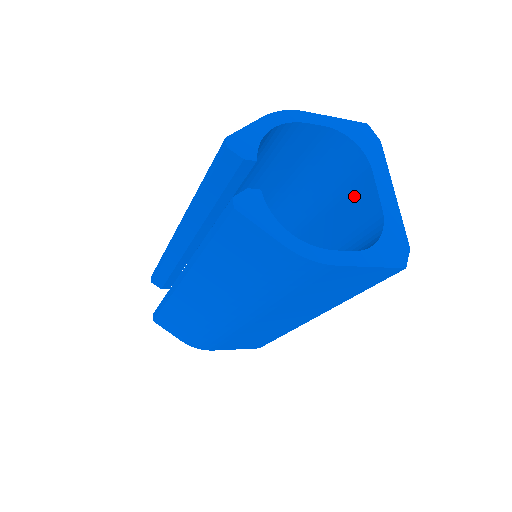
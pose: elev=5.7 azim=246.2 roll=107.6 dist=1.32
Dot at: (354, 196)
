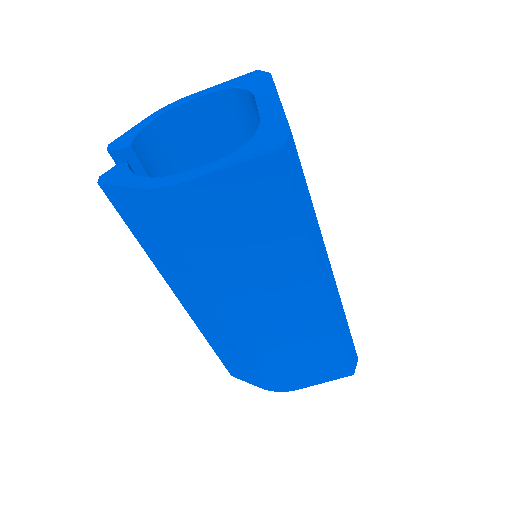
Dot at: occluded
